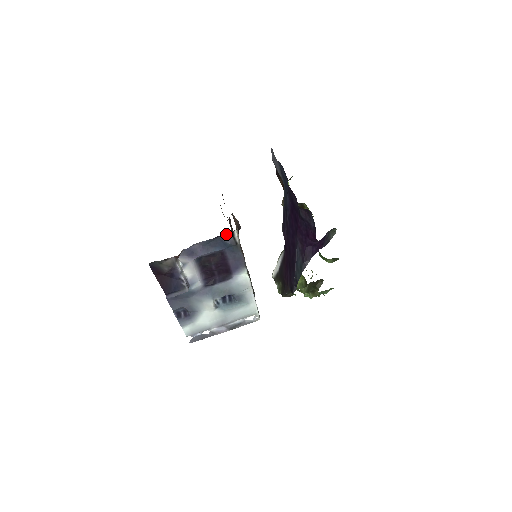
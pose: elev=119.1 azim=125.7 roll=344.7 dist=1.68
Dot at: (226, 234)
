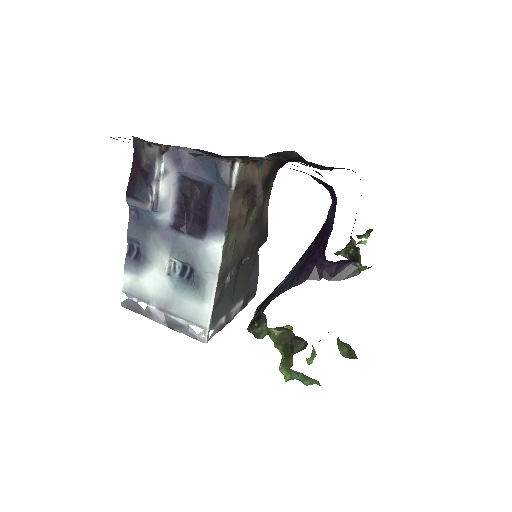
Dot at: (225, 160)
